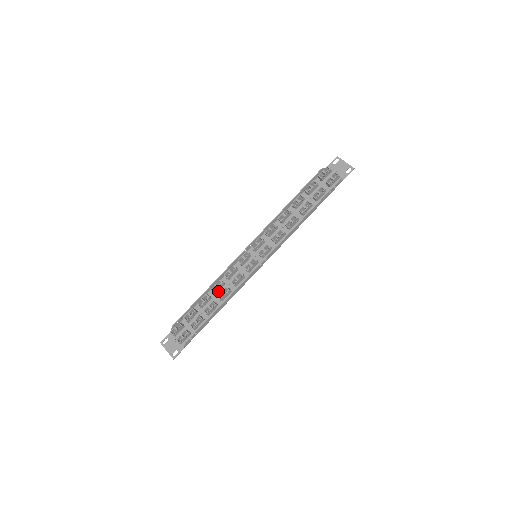
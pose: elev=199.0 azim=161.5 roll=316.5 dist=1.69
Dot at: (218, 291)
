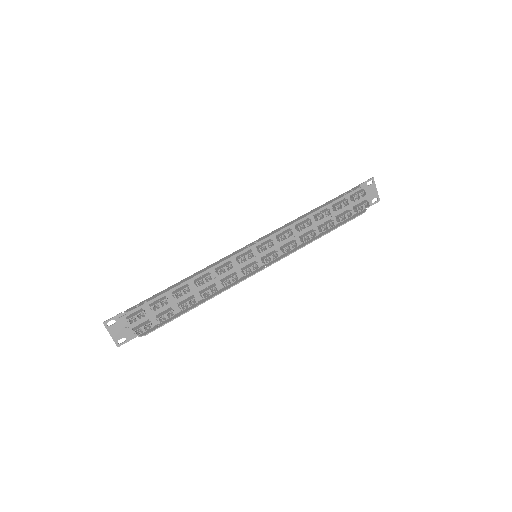
Dot at: (201, 283)
